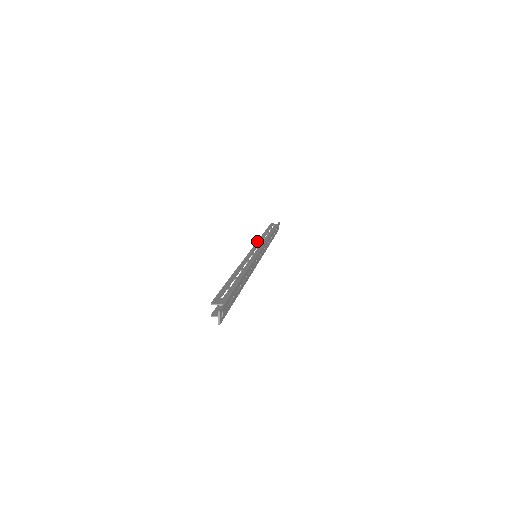
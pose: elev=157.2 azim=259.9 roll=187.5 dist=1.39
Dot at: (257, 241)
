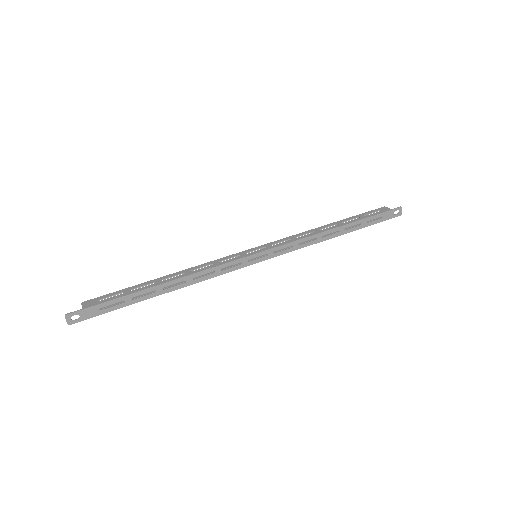
Dot at: (293, 235)
